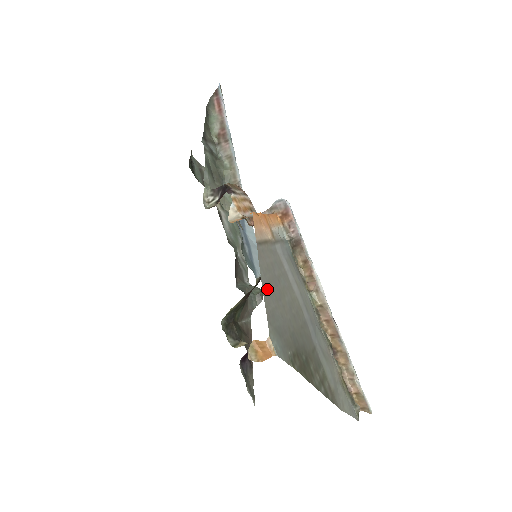
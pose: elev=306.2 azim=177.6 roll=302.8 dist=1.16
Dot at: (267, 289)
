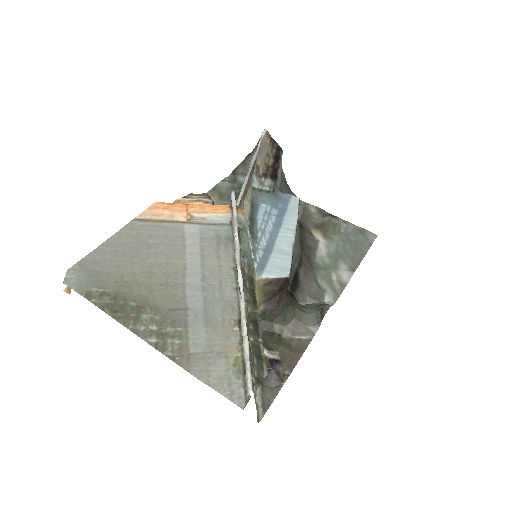
Dot at: (111, 247)
